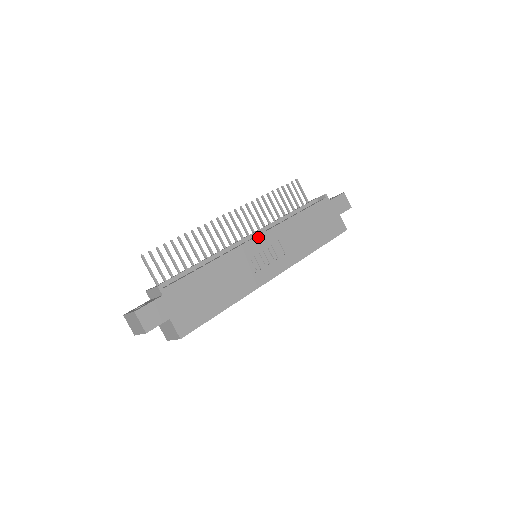
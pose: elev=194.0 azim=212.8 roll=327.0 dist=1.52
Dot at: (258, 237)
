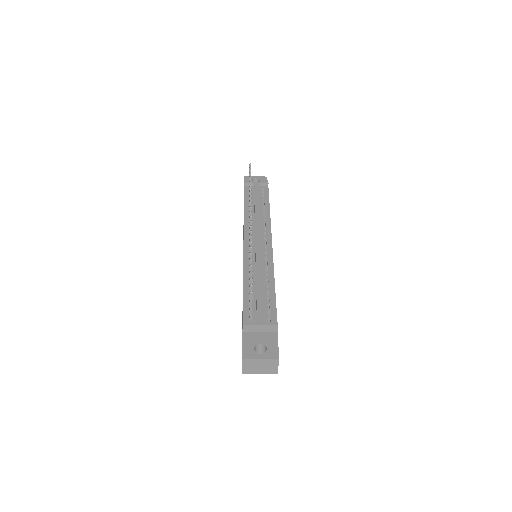
Dot at: occluded
